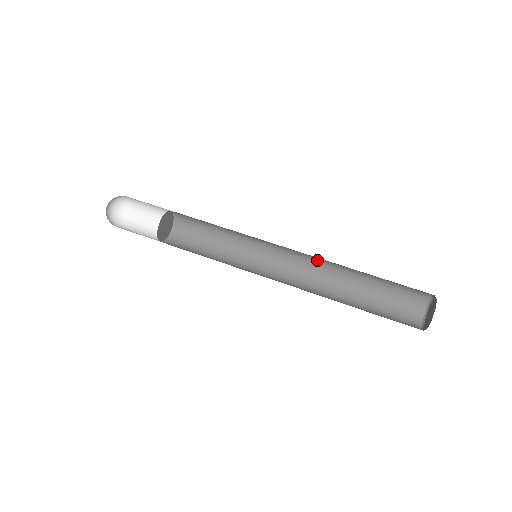
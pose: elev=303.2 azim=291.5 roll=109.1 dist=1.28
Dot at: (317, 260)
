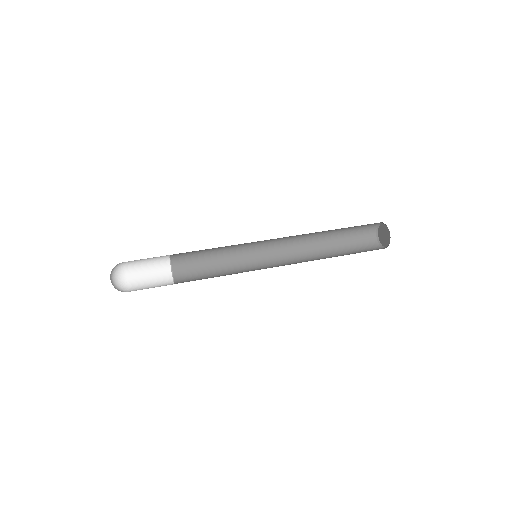
Dot at: (297, 238)
